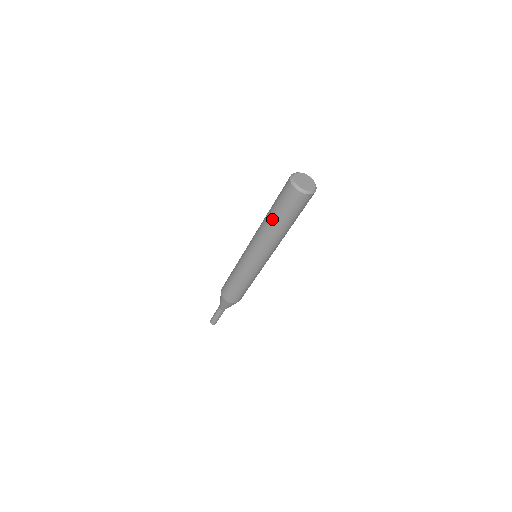
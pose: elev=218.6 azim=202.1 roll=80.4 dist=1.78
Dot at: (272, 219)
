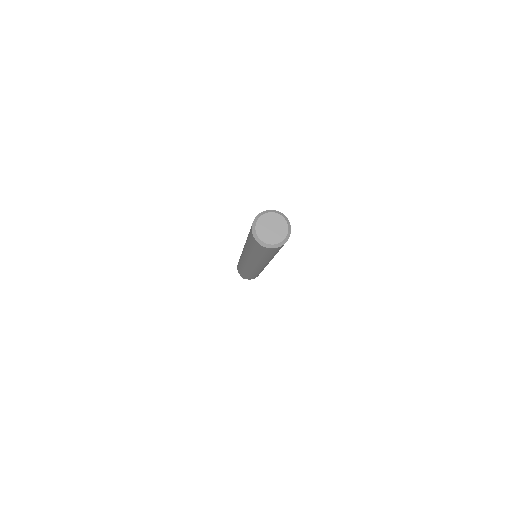
Dot at: (254, 256)
